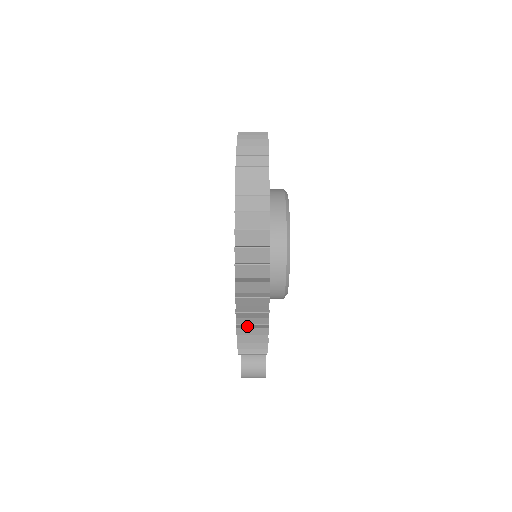
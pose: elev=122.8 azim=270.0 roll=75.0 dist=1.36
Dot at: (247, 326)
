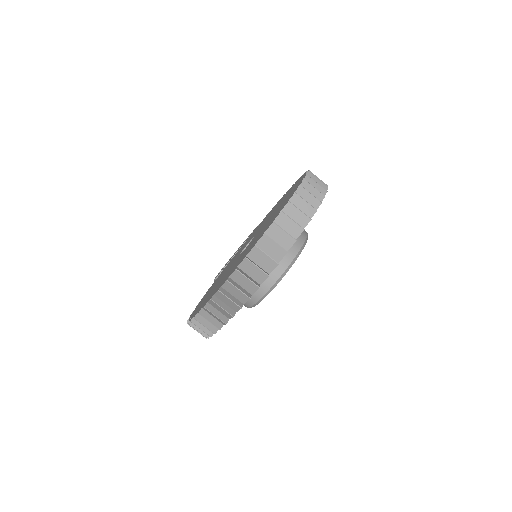
Dot at: occluded
